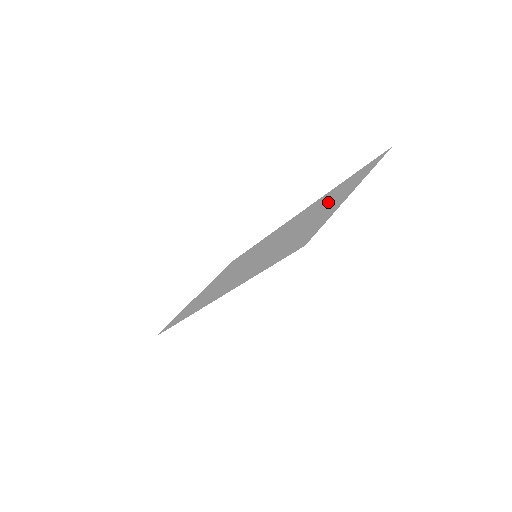
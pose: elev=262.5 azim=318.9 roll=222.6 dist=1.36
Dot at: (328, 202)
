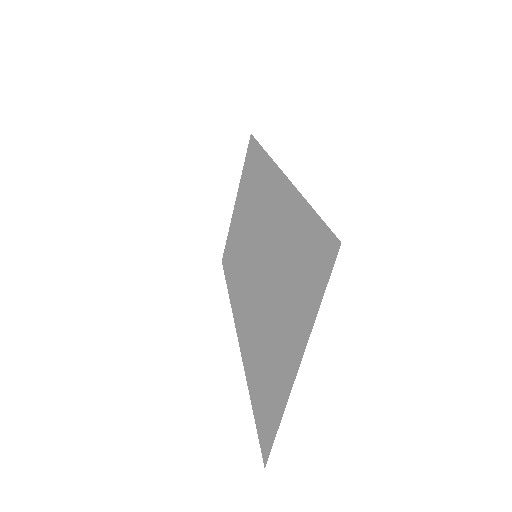
Dot at: (288, 296)
